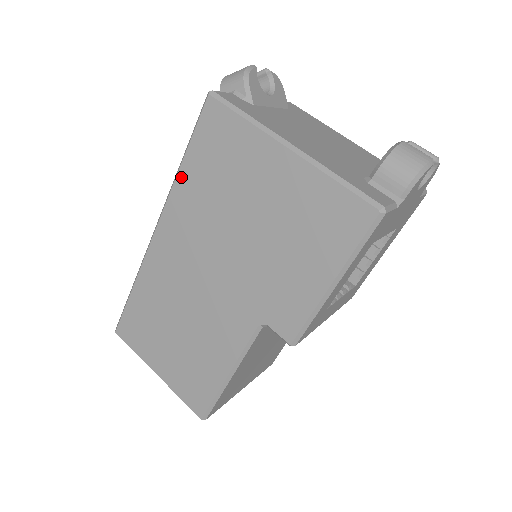
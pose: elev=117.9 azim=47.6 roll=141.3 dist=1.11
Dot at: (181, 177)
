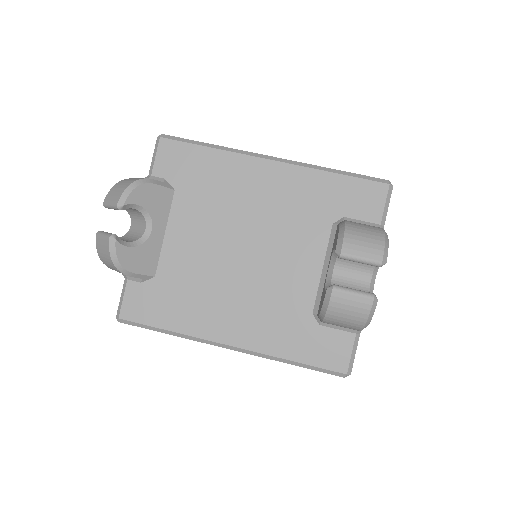
Dot at: occluded
